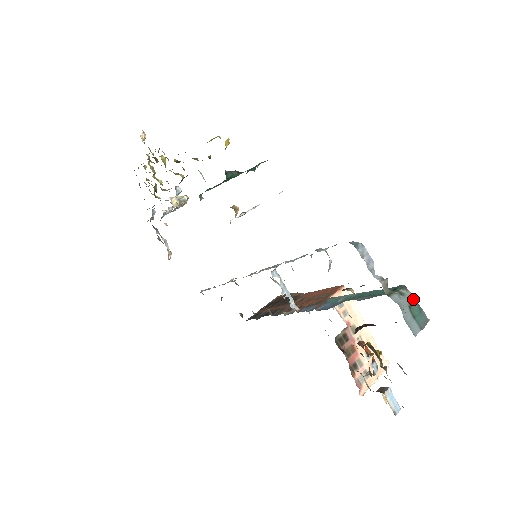
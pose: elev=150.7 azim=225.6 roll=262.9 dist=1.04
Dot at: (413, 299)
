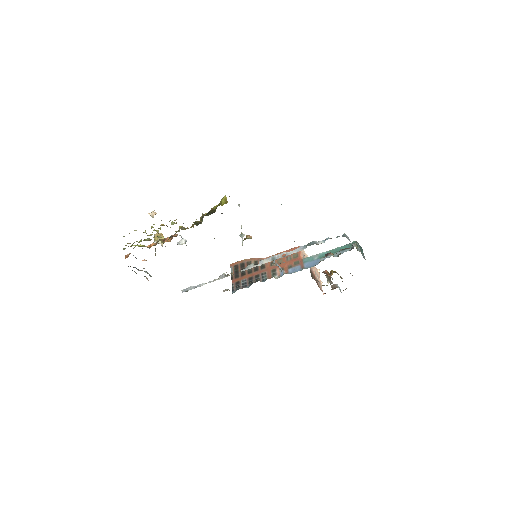
Dot at: (359, 245)
